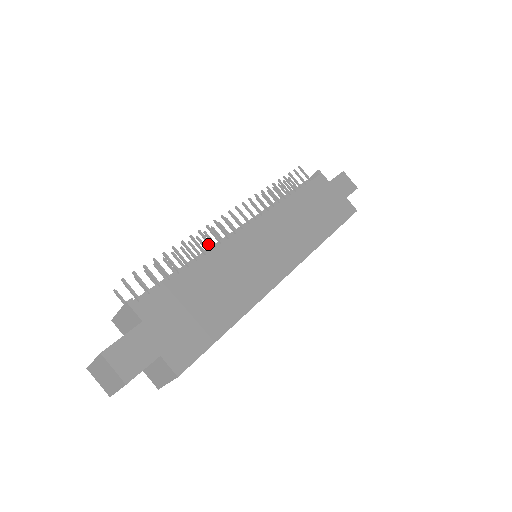
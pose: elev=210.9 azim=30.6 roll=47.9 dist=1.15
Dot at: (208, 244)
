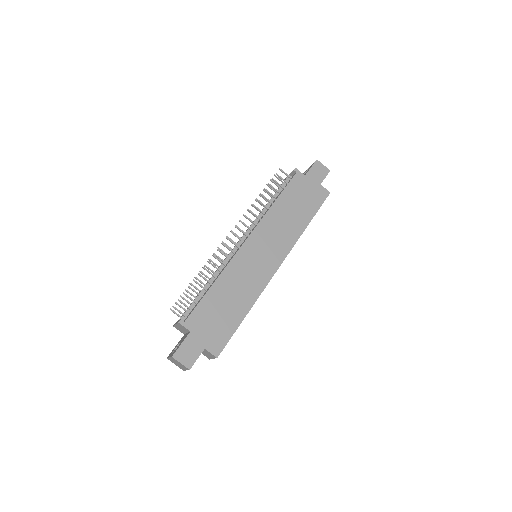
Dot at: occluded
